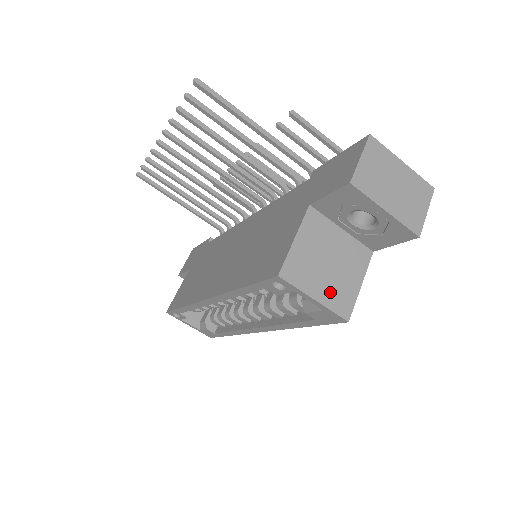
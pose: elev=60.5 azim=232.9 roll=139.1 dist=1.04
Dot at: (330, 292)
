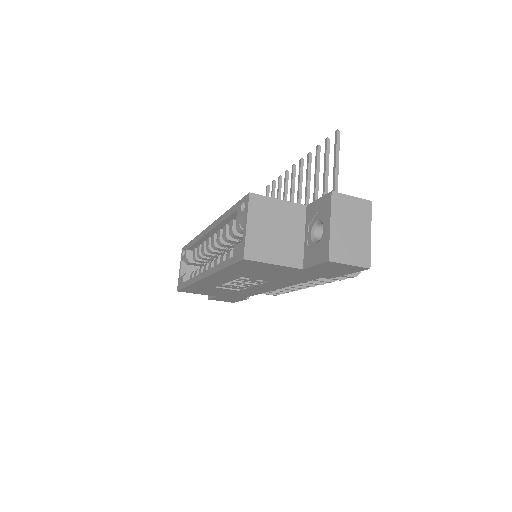
Dot at: (257, 237)
